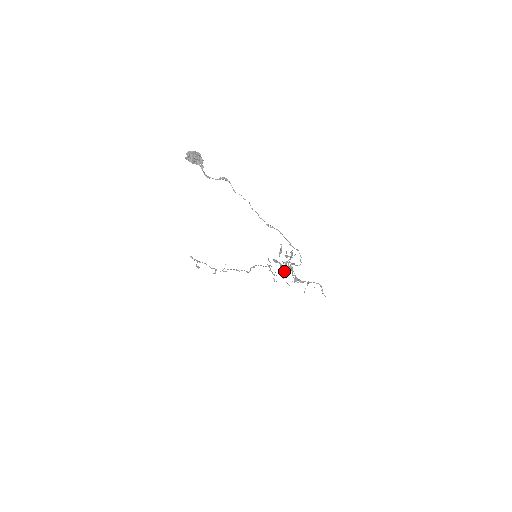
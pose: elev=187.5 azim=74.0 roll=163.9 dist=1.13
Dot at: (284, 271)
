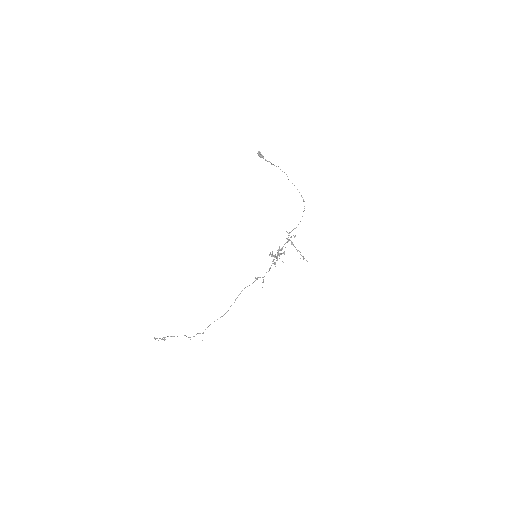
Dot at: (275, 264)
